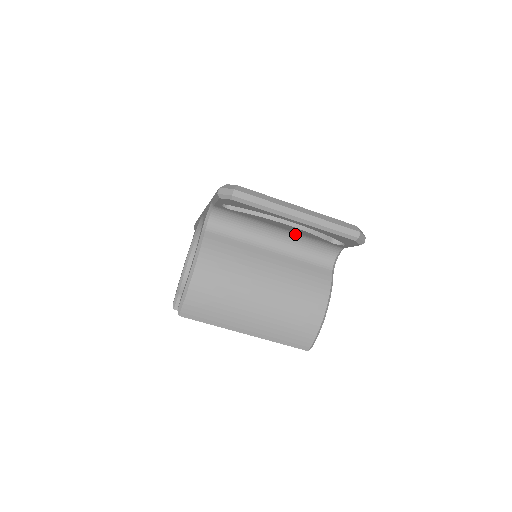
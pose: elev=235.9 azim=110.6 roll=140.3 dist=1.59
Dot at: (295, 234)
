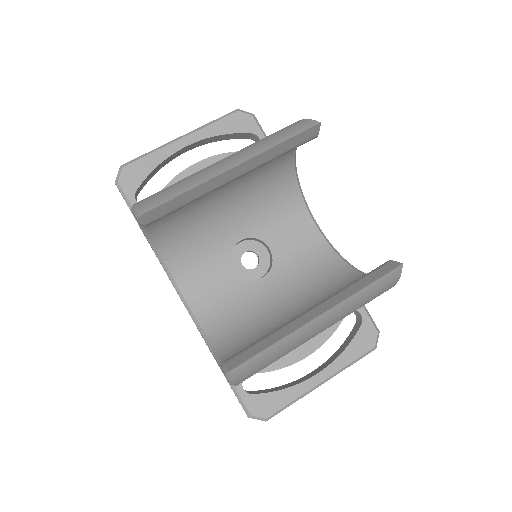
Dot at: occluded
